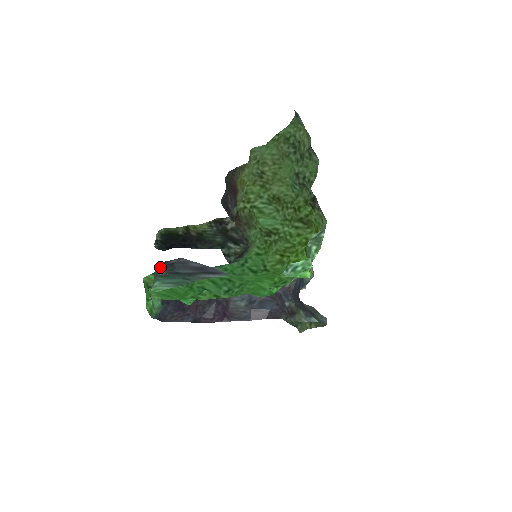
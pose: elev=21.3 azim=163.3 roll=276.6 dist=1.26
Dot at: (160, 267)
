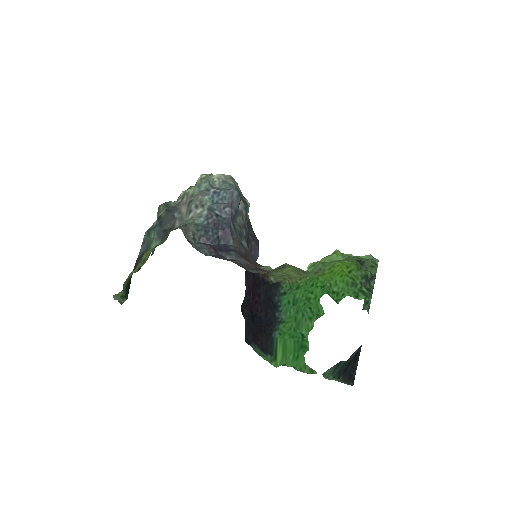
Dot at: (349, 382)
